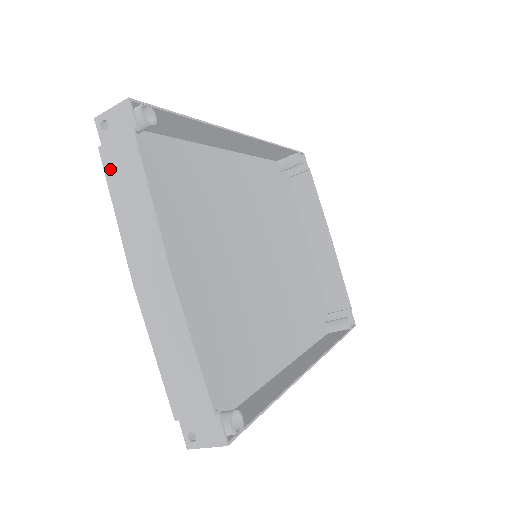
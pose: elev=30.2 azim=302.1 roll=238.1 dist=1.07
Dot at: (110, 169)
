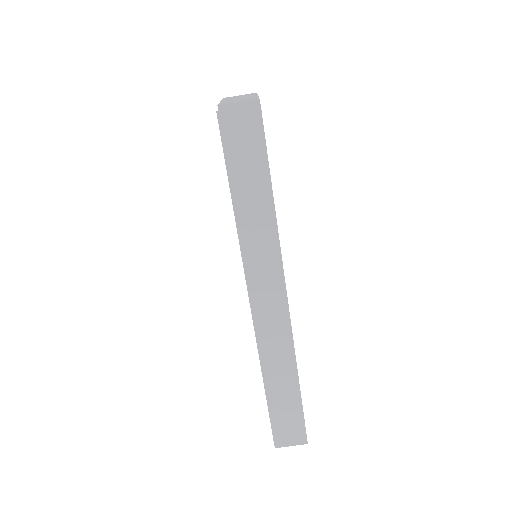
Dot at: occluded
